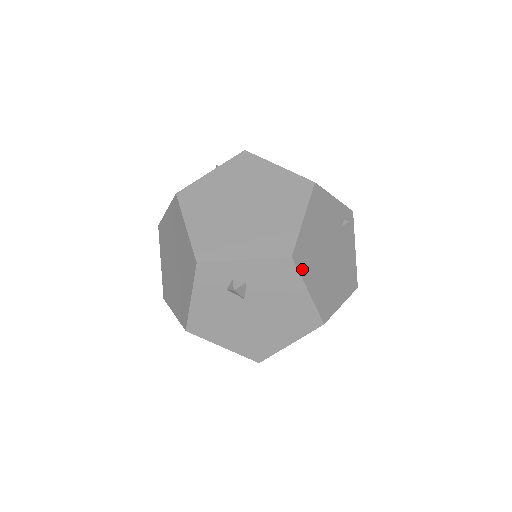
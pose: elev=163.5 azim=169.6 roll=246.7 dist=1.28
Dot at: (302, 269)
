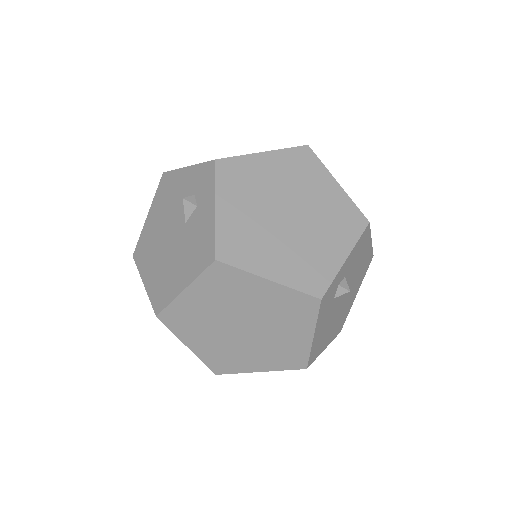
Dot at: occluded
